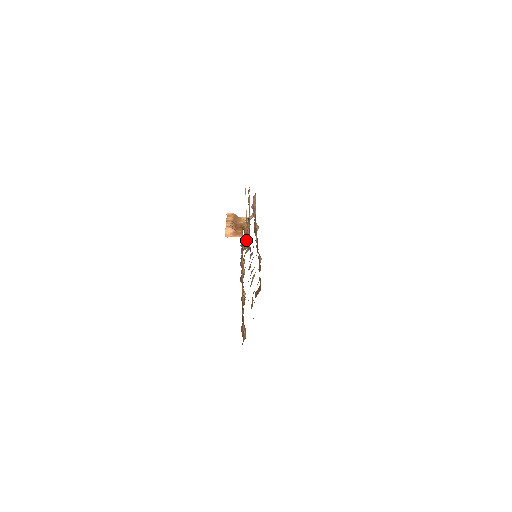
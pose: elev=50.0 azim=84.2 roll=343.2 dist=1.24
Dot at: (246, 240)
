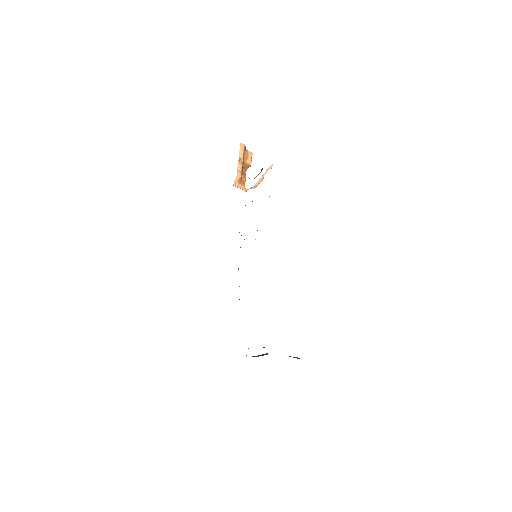
Dot at: occluded
